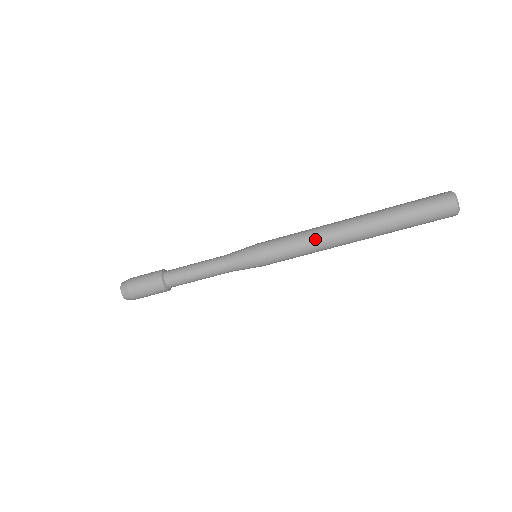
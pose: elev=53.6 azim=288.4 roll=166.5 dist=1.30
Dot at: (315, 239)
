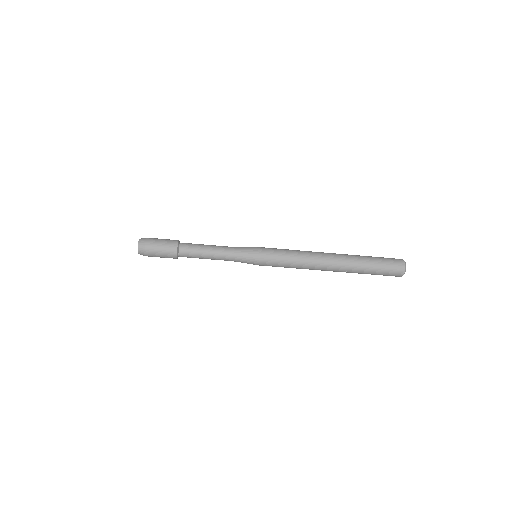
Dot at: (305, 263)
